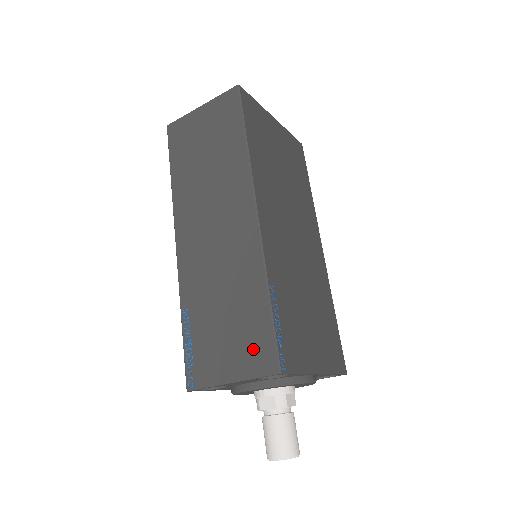
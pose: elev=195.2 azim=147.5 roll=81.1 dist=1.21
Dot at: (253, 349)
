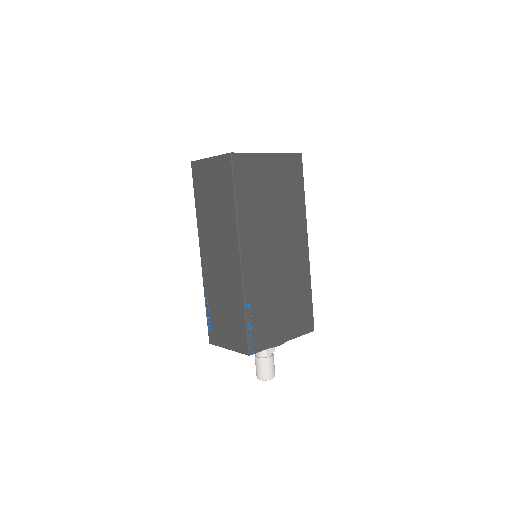
Dot at: (238, 337)
